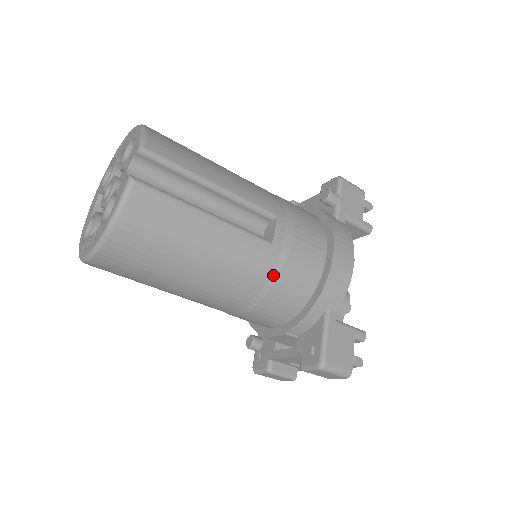
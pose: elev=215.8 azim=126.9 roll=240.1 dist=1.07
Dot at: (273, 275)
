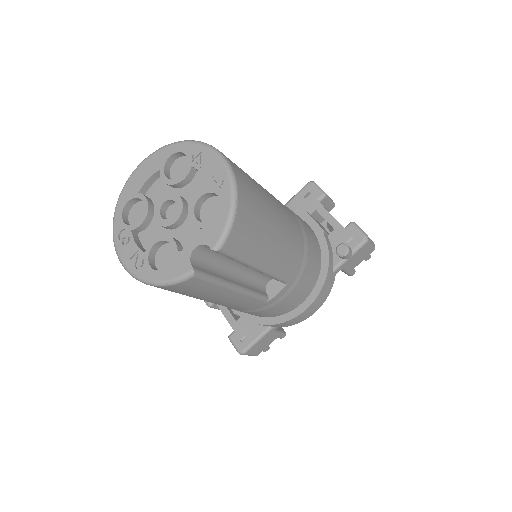
Dot at: (253, 311)
